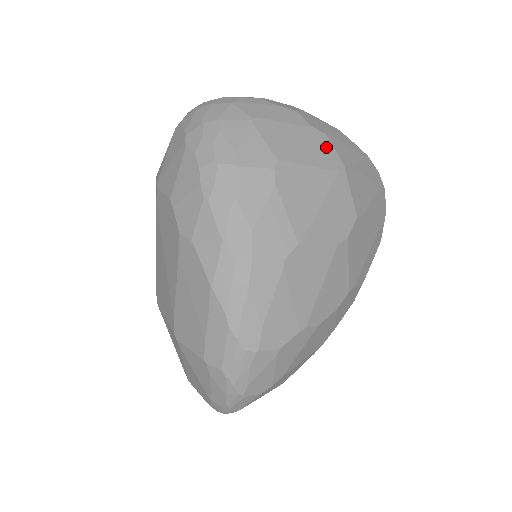
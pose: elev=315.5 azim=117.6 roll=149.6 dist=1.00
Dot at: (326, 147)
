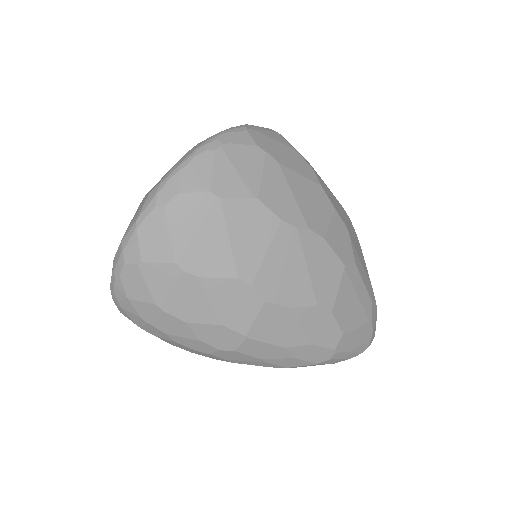
Dot at: occluded
